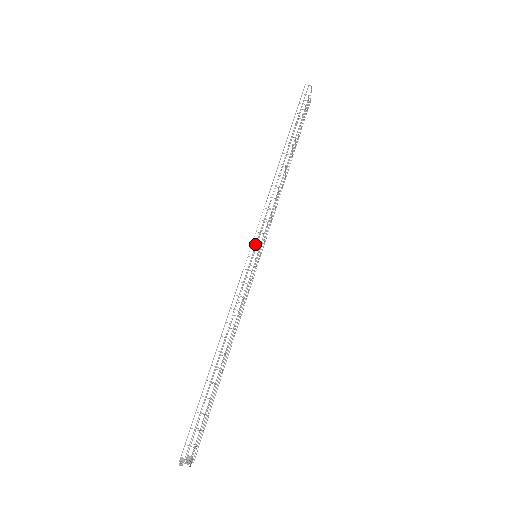
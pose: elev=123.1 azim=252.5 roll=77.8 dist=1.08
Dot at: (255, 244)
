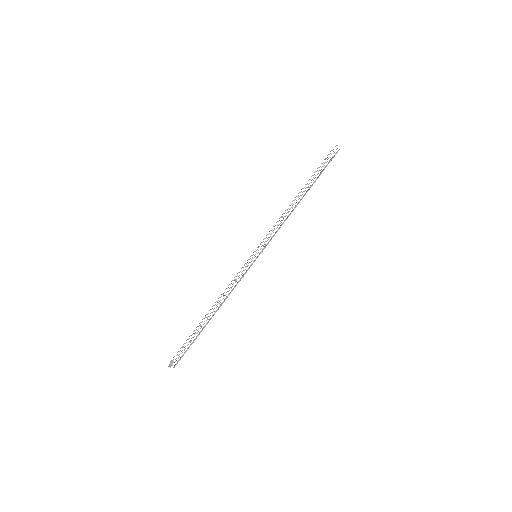
Dot at: occluded
